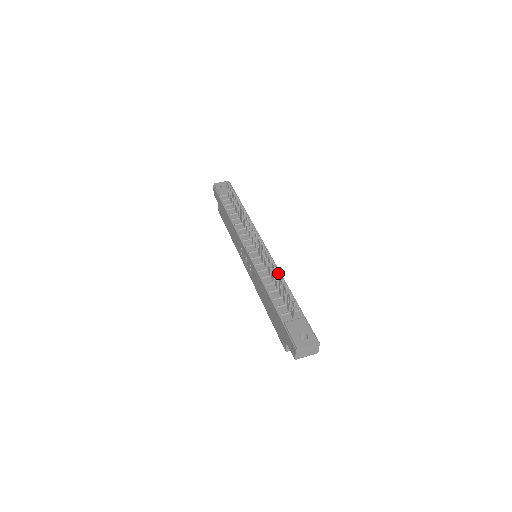
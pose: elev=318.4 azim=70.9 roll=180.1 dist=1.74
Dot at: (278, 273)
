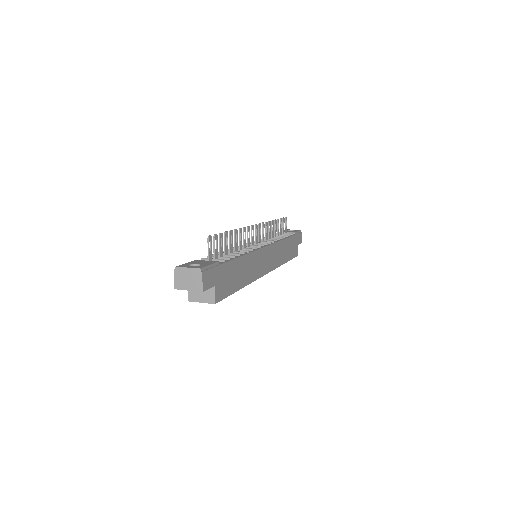
Dot at: (246, 250)
